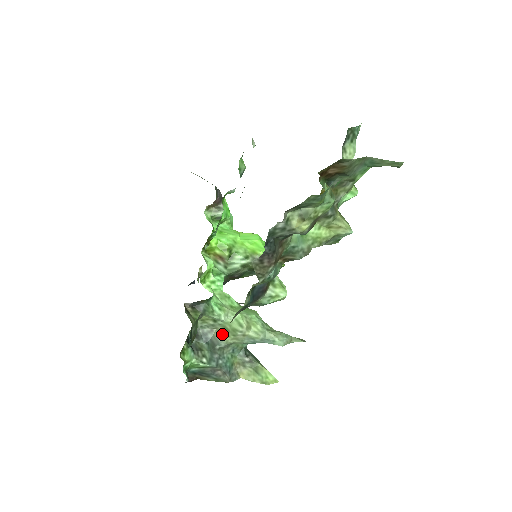
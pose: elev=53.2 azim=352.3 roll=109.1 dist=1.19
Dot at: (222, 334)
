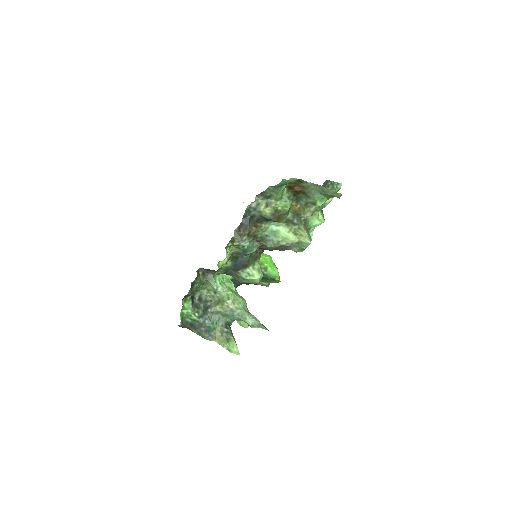
Dot at: (216, 303)
